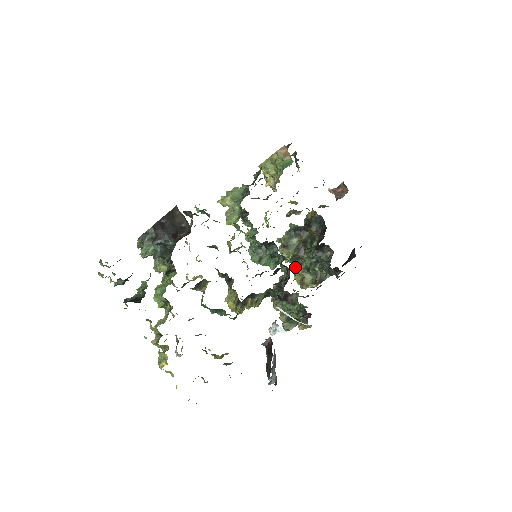
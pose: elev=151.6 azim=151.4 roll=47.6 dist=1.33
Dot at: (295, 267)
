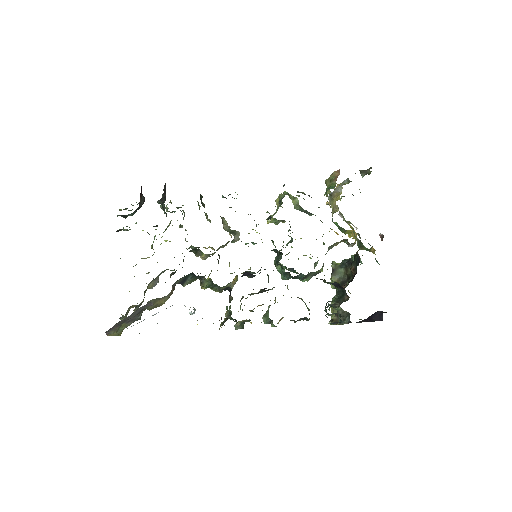
Dot at: occluded
